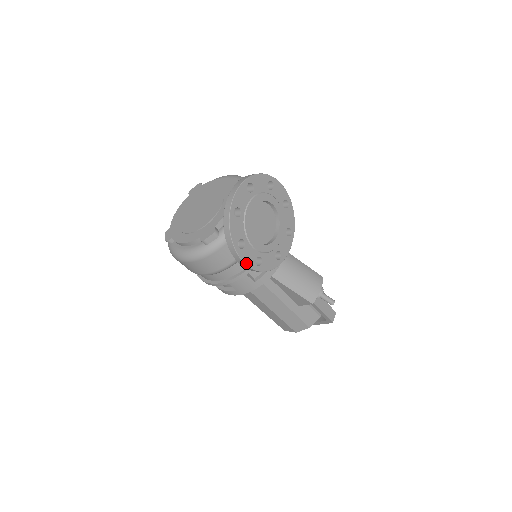
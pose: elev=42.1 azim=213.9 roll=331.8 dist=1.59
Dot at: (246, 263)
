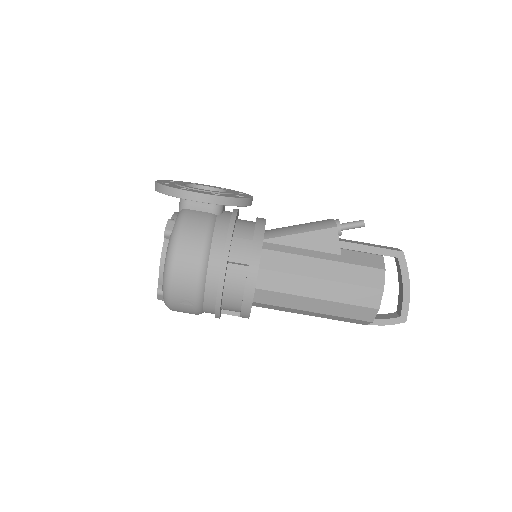
Dot at: (199, 193)
